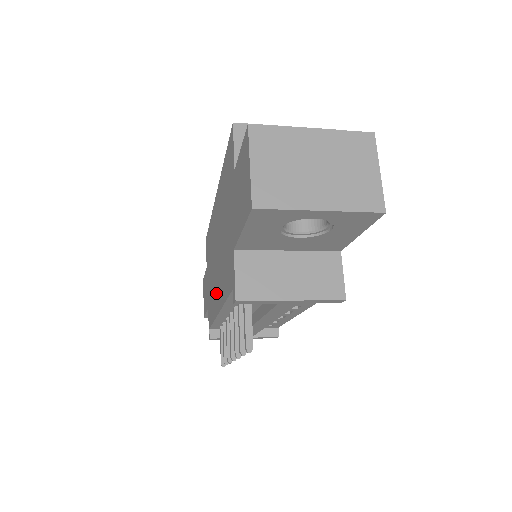
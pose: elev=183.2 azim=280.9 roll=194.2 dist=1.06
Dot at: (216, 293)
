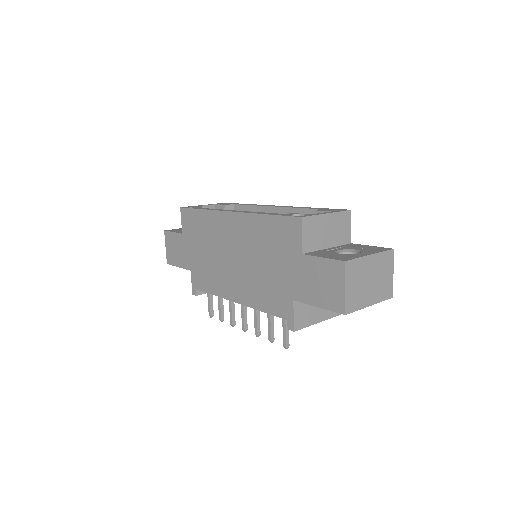
Dot at: (228, 284)
